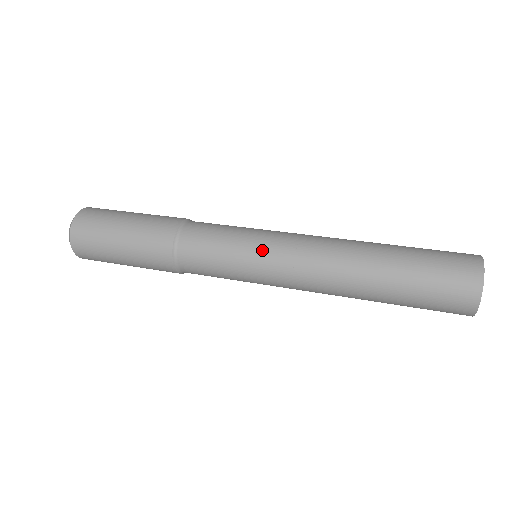
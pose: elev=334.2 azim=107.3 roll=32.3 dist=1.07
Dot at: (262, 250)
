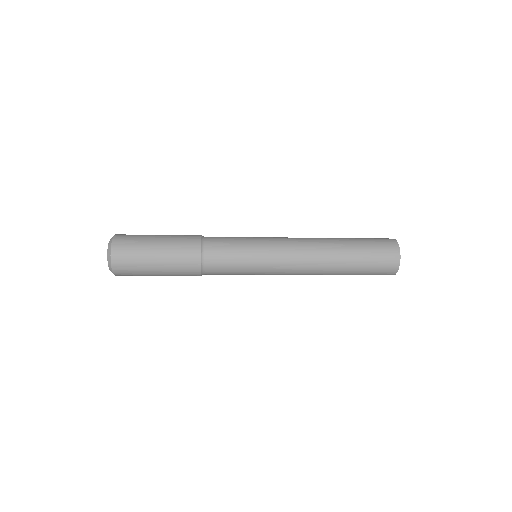
Dot at: (266, 242)
